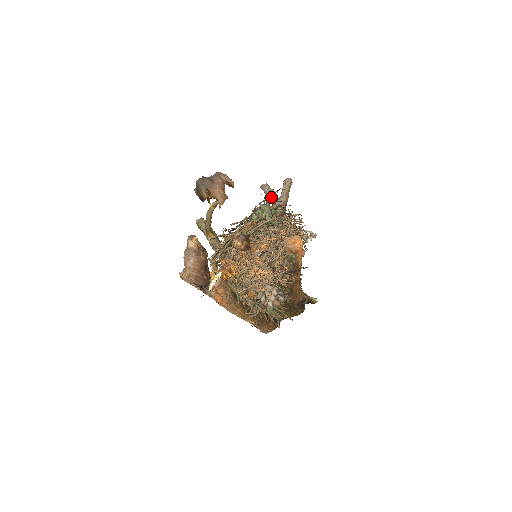
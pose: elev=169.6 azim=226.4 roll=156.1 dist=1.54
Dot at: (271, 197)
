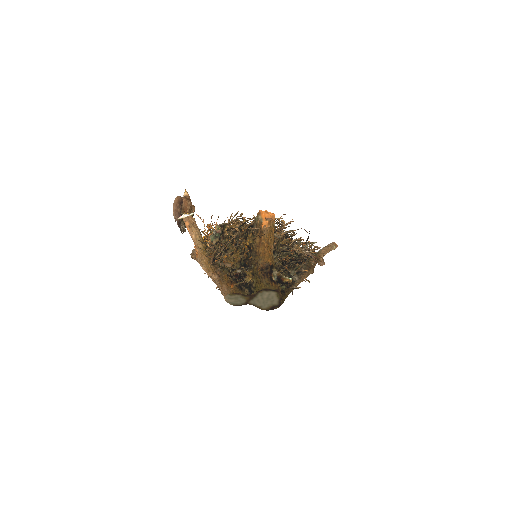
Dot at: occluded
